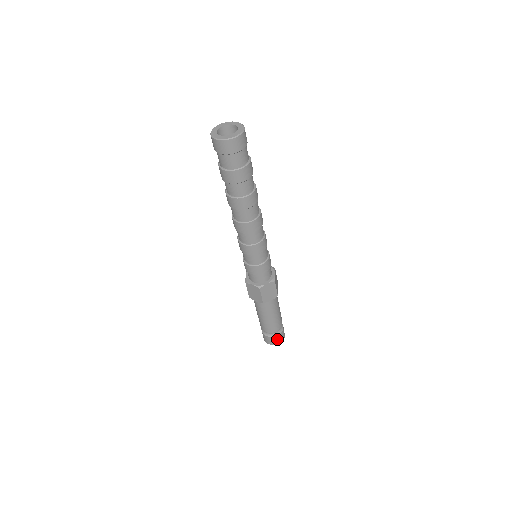
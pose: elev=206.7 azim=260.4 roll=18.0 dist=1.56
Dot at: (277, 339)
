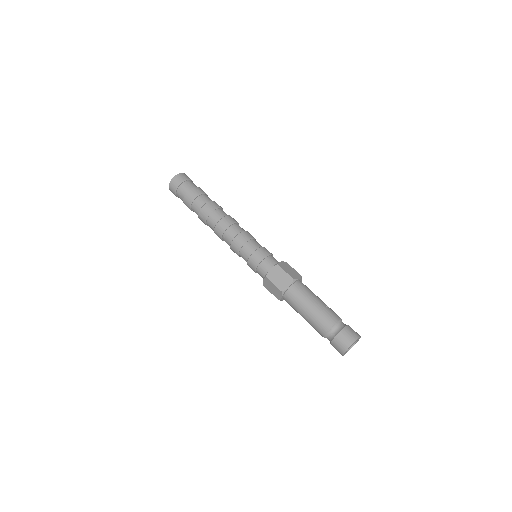
Dot at: (343, 339)
